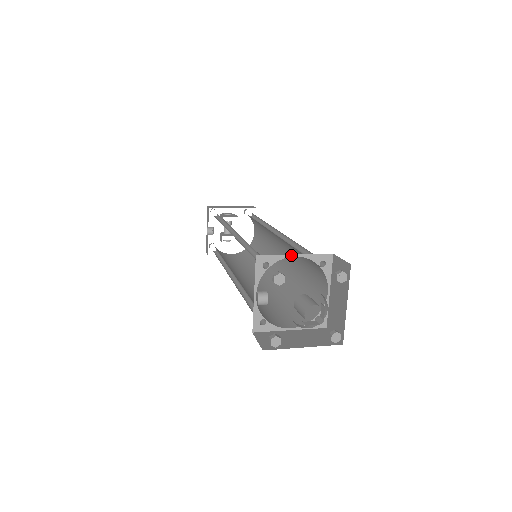
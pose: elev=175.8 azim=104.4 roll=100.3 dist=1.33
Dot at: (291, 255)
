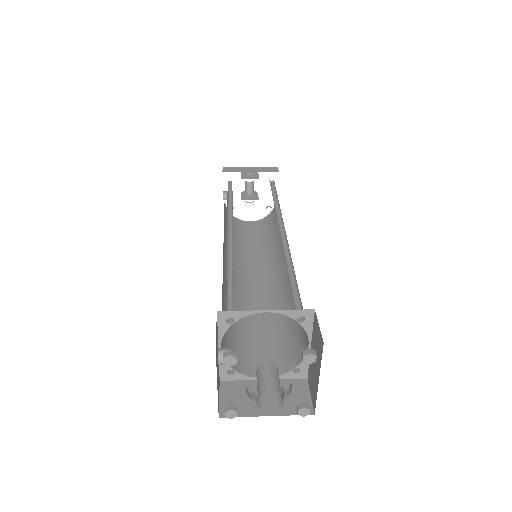
Dot at: (261, 311)
